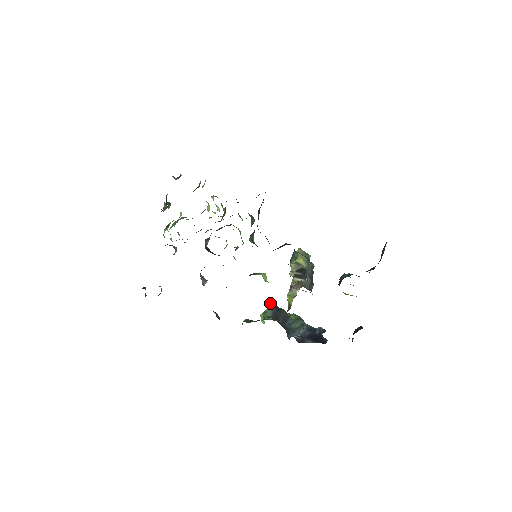
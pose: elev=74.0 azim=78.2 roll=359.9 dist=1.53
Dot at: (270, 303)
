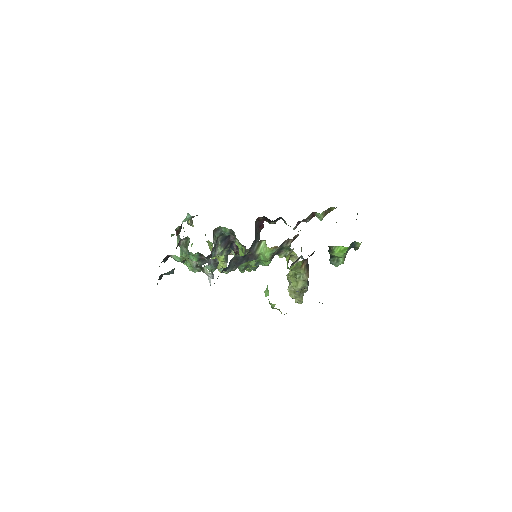
Dot at: occluded
